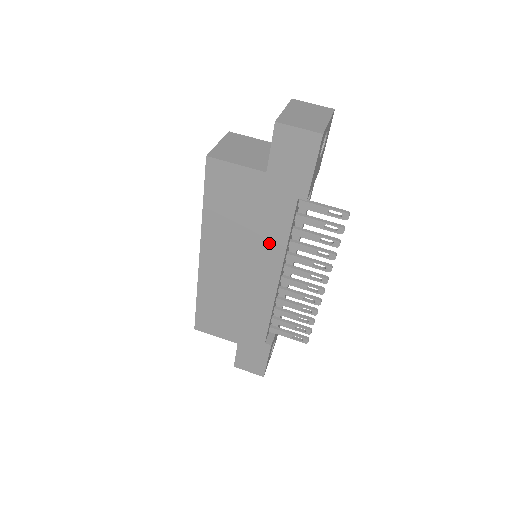
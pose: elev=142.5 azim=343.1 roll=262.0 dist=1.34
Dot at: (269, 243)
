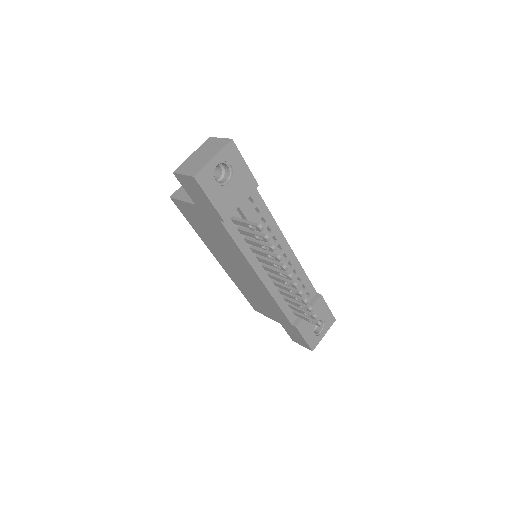
Dot at: (234, 252)
